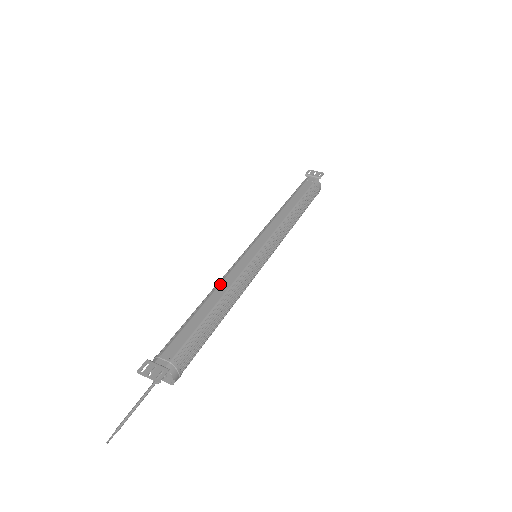
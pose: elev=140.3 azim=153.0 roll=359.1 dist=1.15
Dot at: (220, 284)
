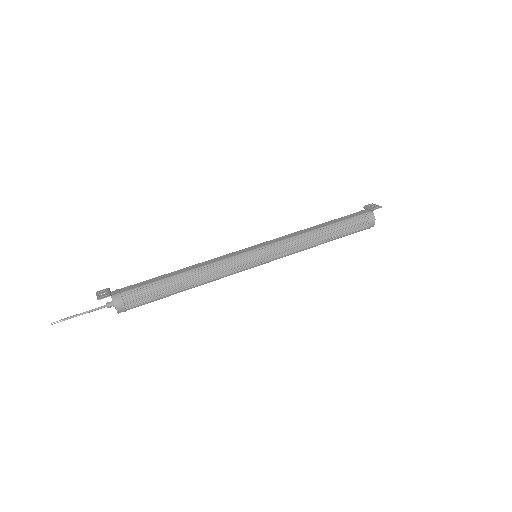
Dot at: occluded
